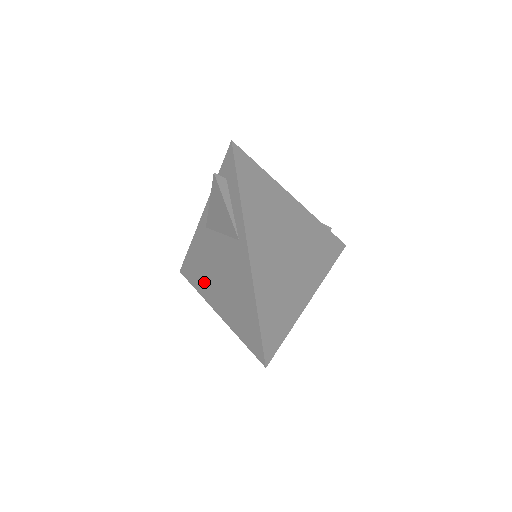
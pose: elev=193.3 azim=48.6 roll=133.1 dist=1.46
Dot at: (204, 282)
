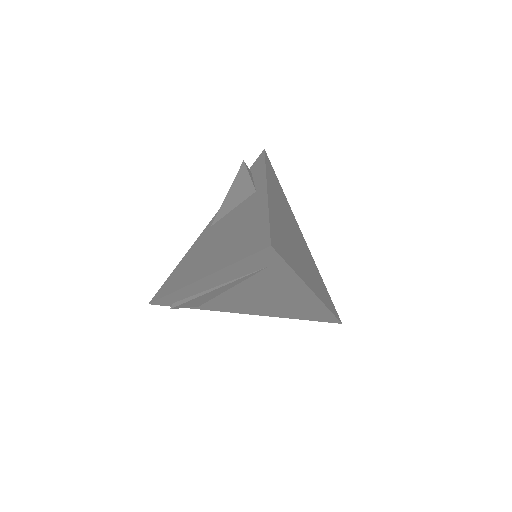
Dot at: (189, 272)
